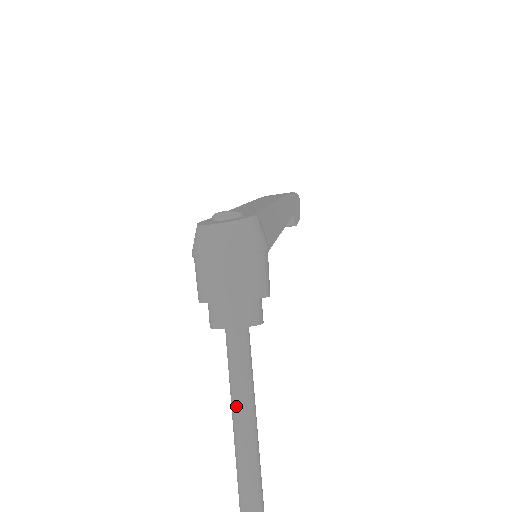
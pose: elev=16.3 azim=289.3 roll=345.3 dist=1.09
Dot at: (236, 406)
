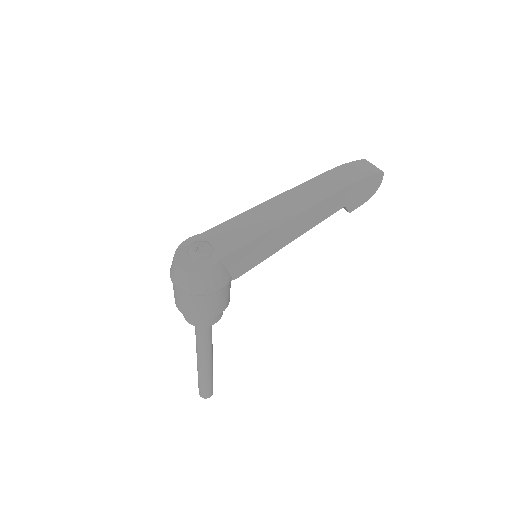
Dot at: (196, 348)
